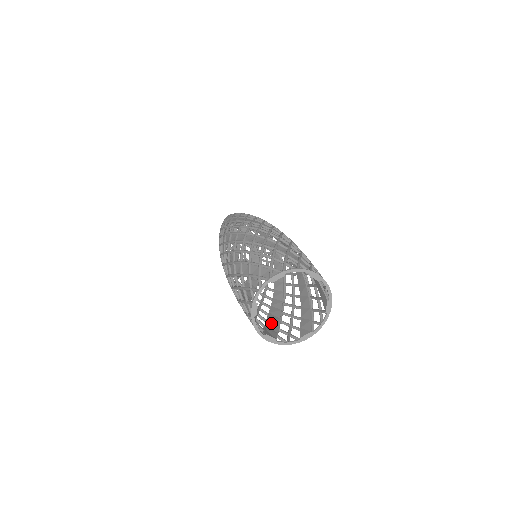
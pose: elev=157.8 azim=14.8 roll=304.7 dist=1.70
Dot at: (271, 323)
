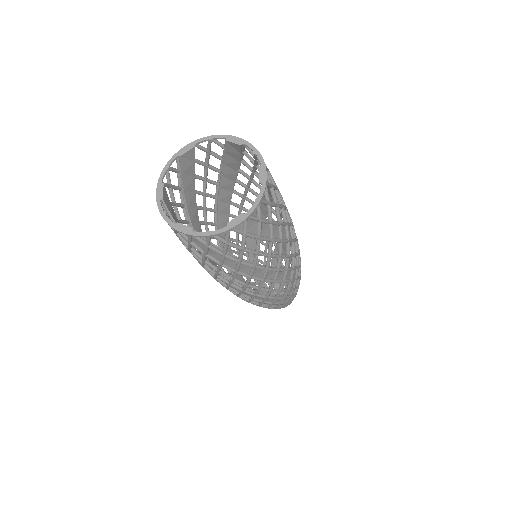
Dot at: occluded
